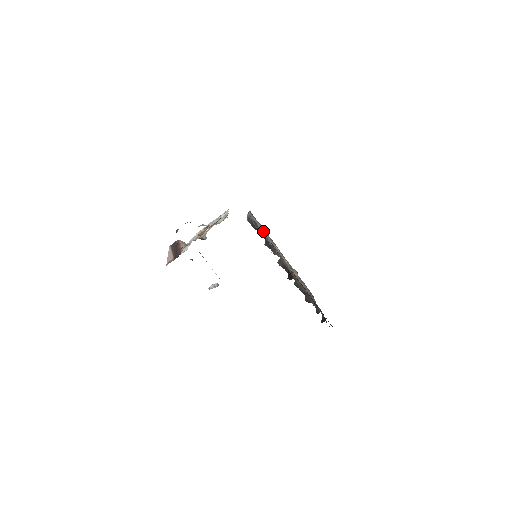
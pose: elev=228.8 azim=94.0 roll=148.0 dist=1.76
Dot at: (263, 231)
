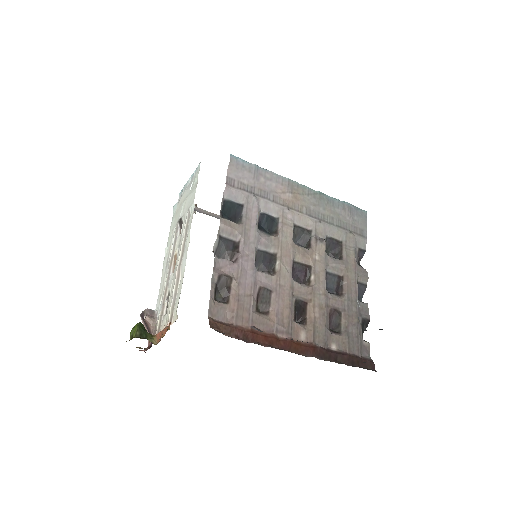
Dot at: (255, 210)
